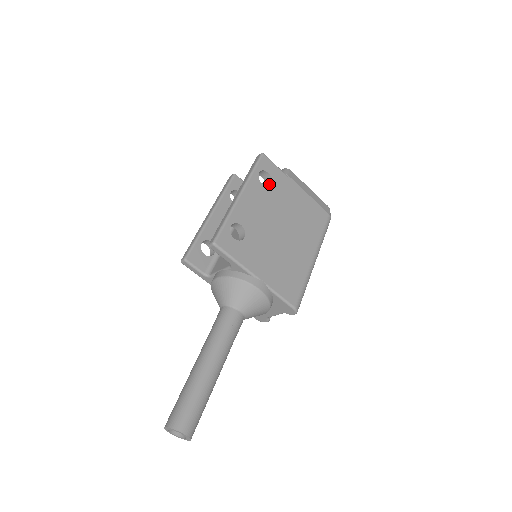
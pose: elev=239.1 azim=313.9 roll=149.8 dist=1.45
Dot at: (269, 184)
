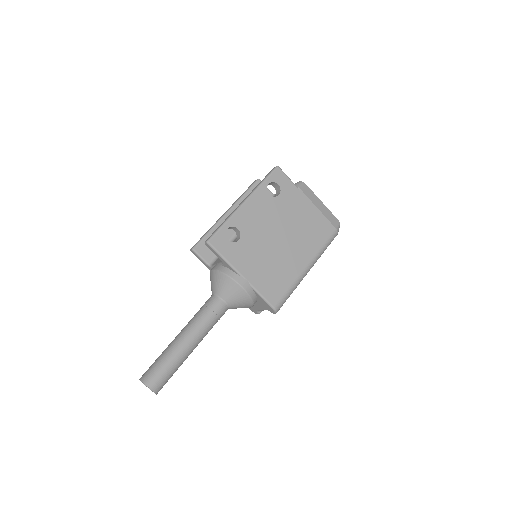
Dot at: (278, 195)
